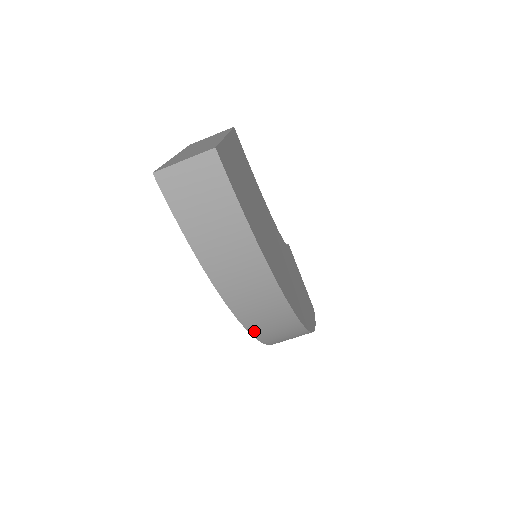
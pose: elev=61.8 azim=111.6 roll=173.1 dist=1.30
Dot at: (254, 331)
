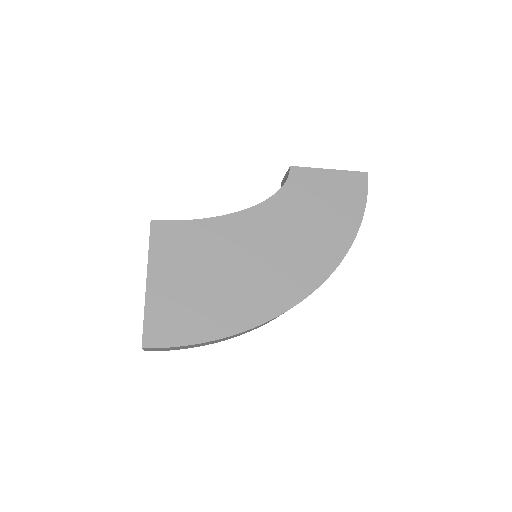
Dot at: occluded
